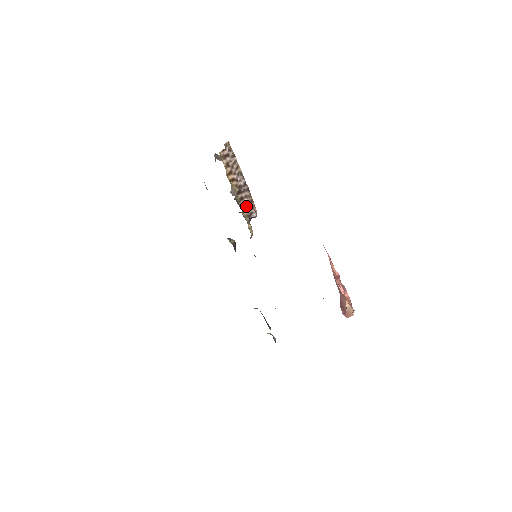
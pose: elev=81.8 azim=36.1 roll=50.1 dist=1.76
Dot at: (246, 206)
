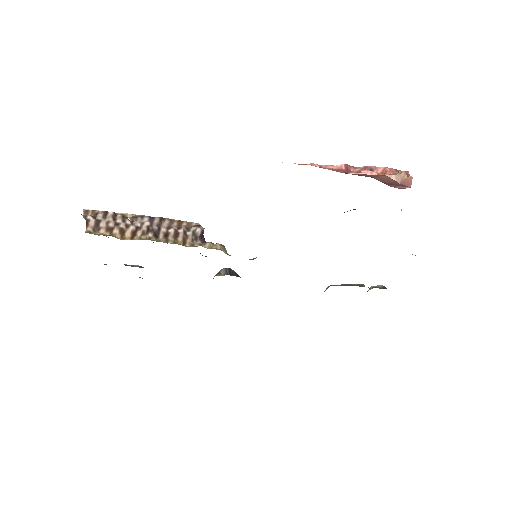
Dot at: (180, 235)
